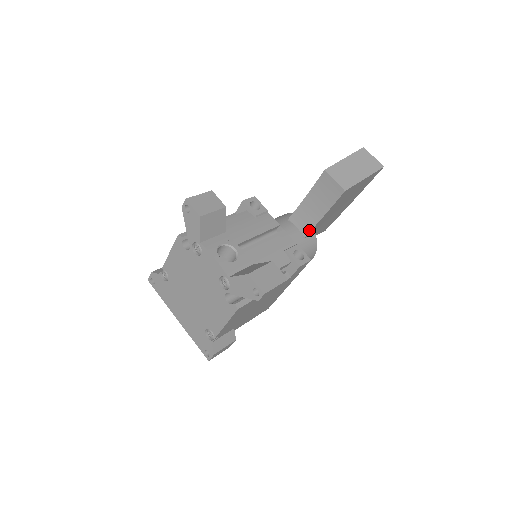
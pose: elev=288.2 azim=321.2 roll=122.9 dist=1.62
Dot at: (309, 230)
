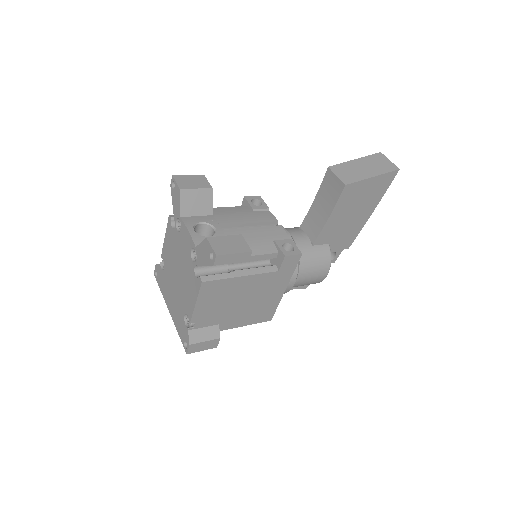
Dot at: (317, 235)
